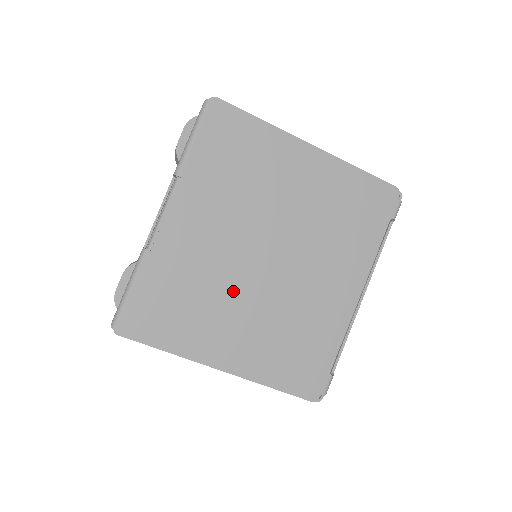
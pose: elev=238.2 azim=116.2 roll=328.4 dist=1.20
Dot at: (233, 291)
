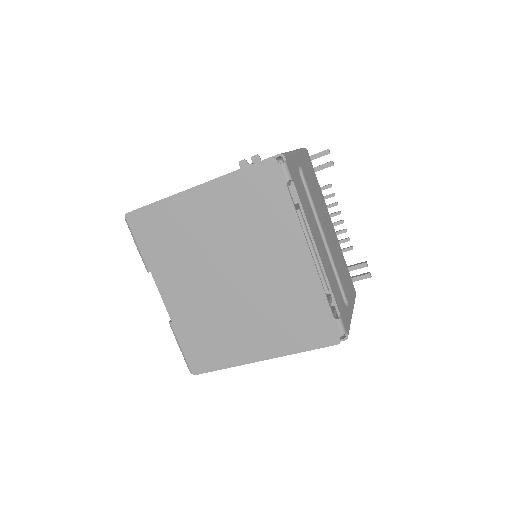
Dot at: (229, 311)
